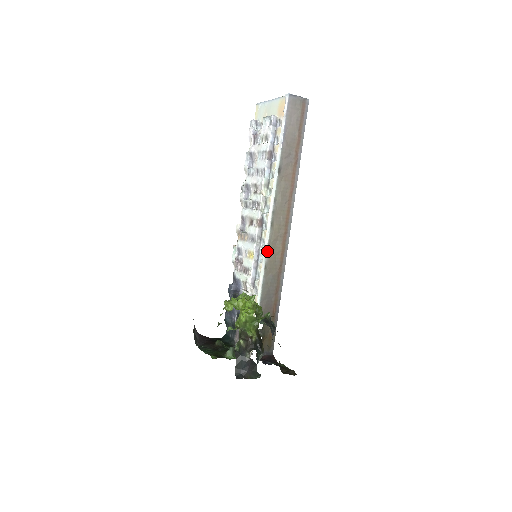
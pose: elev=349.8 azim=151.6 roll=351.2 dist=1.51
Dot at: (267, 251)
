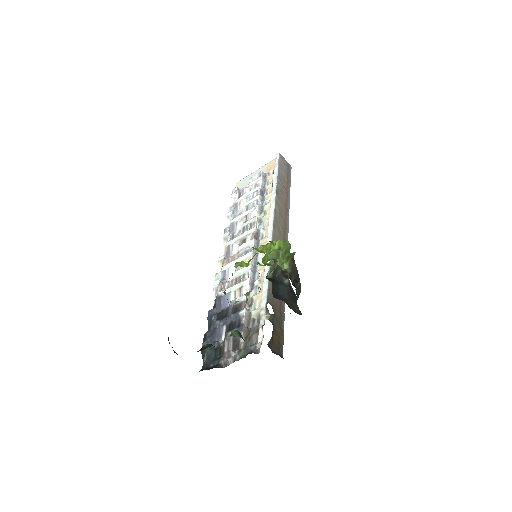
Dot at: occluded
